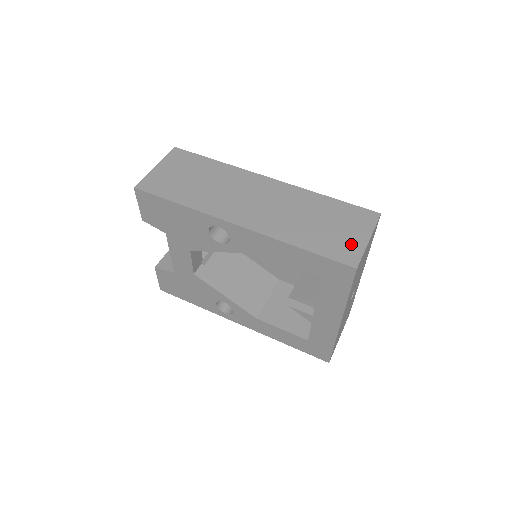
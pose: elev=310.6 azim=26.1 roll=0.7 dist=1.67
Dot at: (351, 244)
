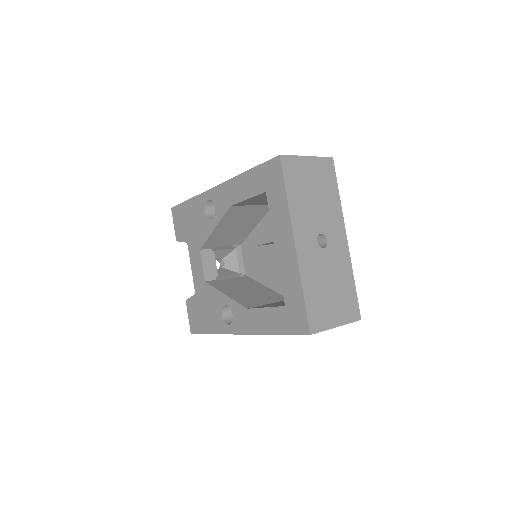
Dot at: occluded
